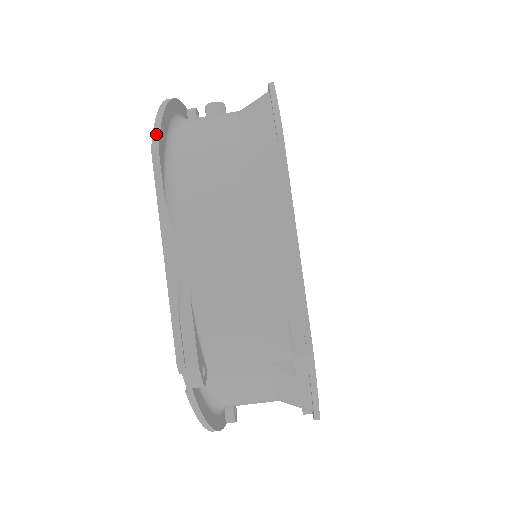
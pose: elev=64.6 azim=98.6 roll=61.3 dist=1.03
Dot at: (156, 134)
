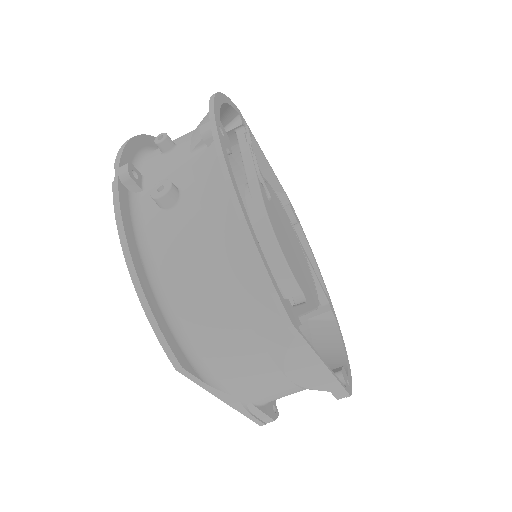
Dot at: (168, 351)
